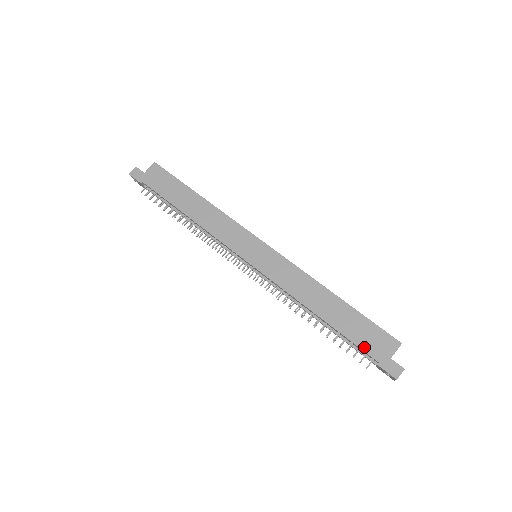
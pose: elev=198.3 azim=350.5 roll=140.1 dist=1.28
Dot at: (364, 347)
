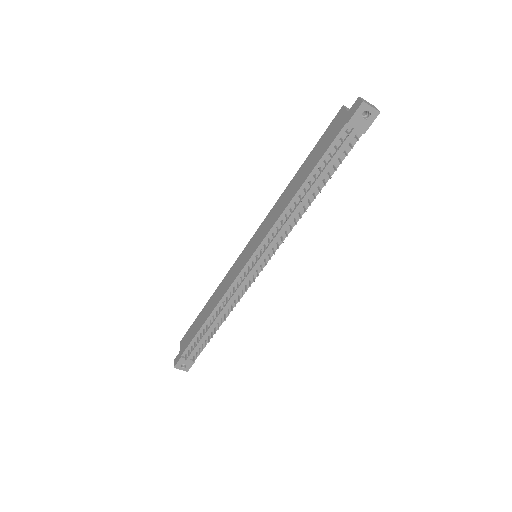
Dot at: (332, 140)
